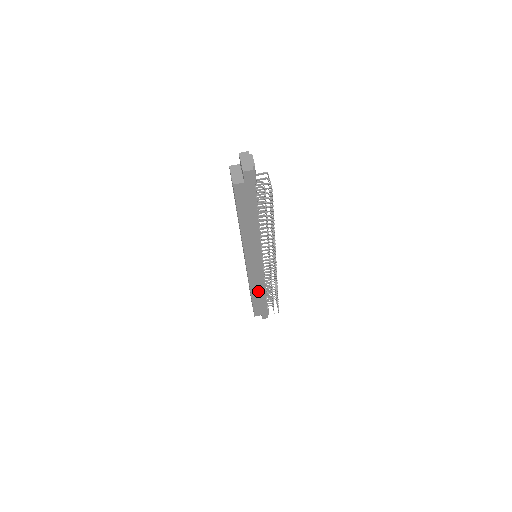
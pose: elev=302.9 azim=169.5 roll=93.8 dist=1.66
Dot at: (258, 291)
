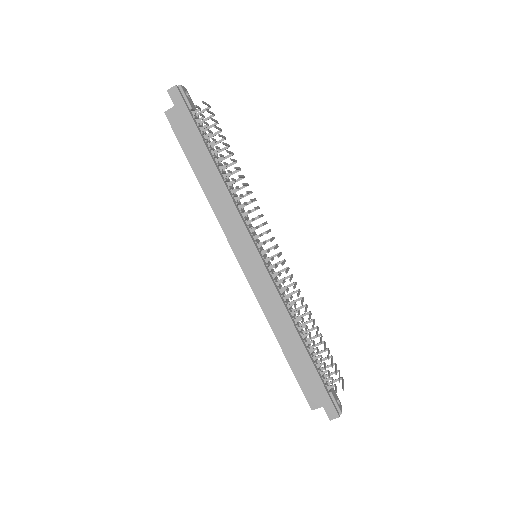
Dot at: (285, 331)
